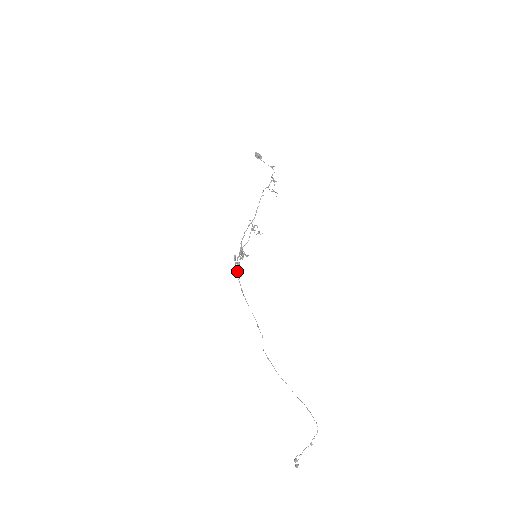
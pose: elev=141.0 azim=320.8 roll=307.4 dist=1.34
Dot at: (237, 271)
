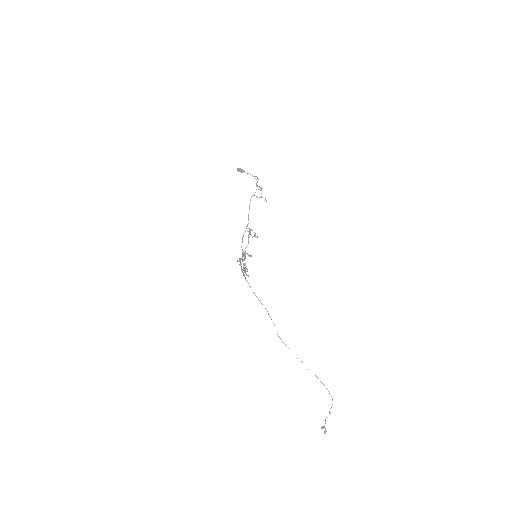
Dot at: (242, 271)
